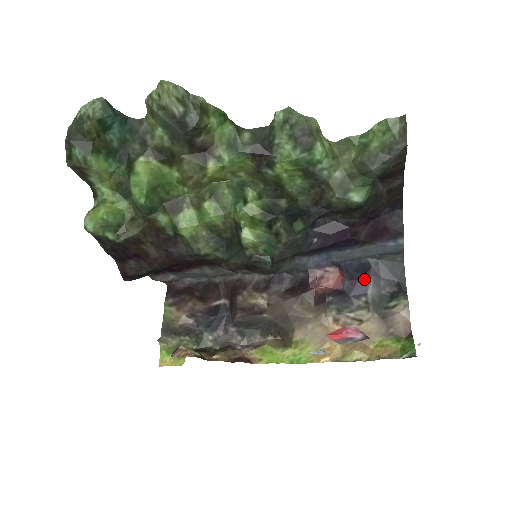
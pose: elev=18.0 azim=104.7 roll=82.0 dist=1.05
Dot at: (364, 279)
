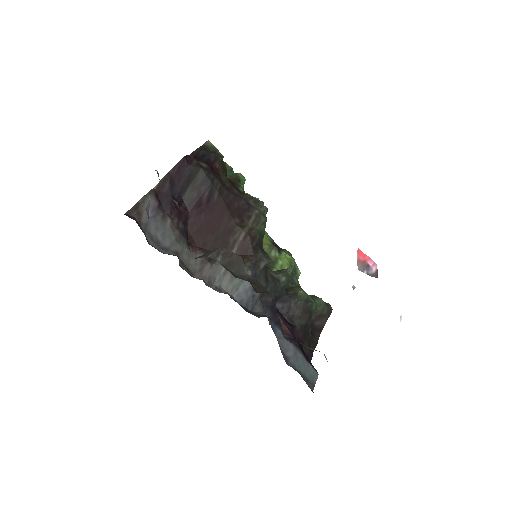
Dot at: occluded
